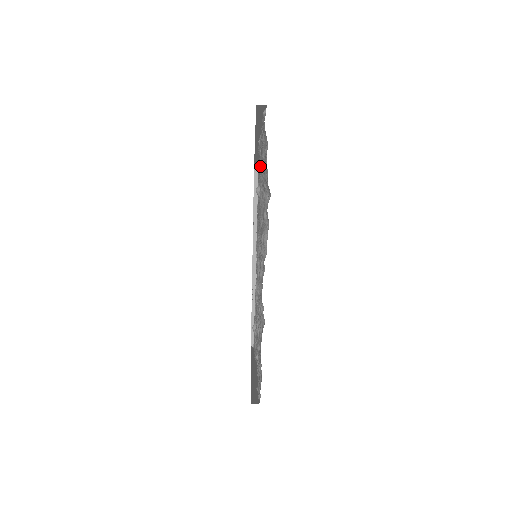
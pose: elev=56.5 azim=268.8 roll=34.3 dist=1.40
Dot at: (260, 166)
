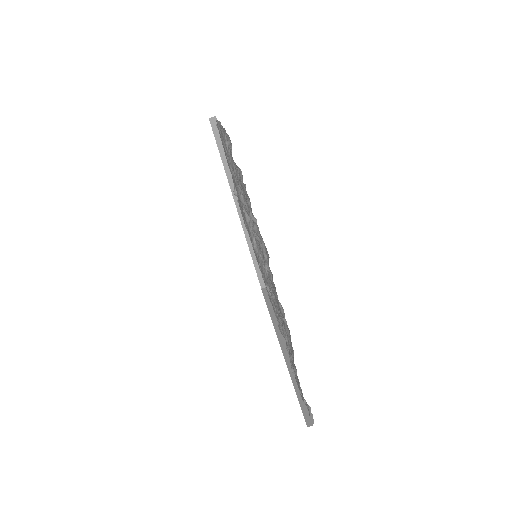
Dot at: (233, 180)
